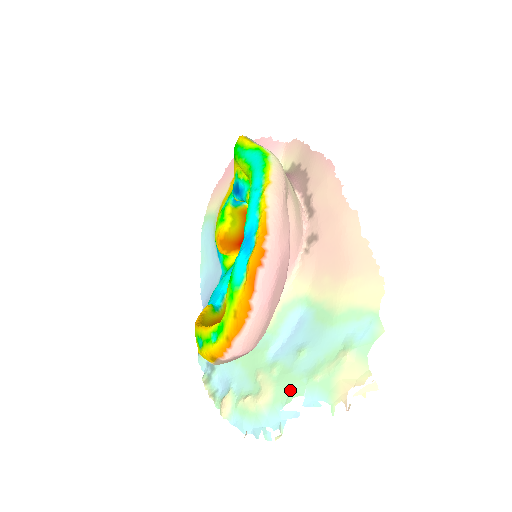
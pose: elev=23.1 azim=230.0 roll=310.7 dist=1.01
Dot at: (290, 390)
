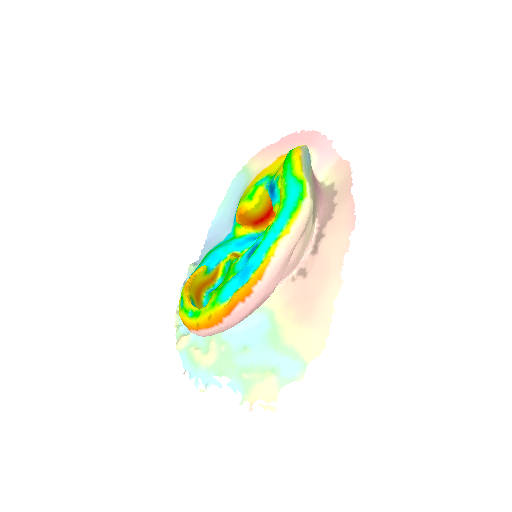
Dot at: (225, 369)
